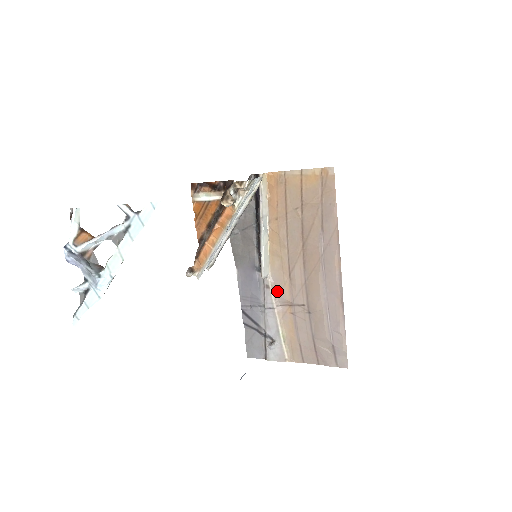
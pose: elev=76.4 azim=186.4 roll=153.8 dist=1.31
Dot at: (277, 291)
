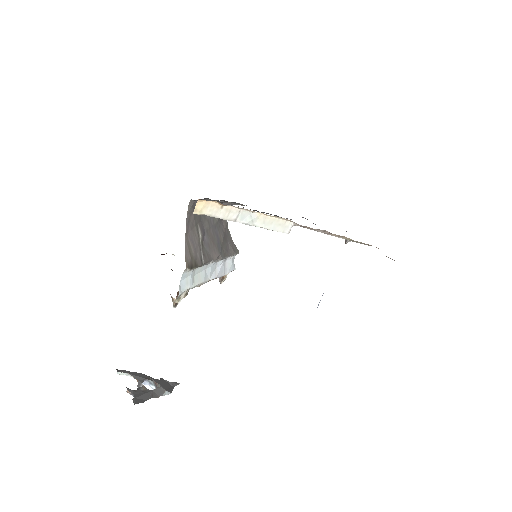
Dot at: (312, 229)
